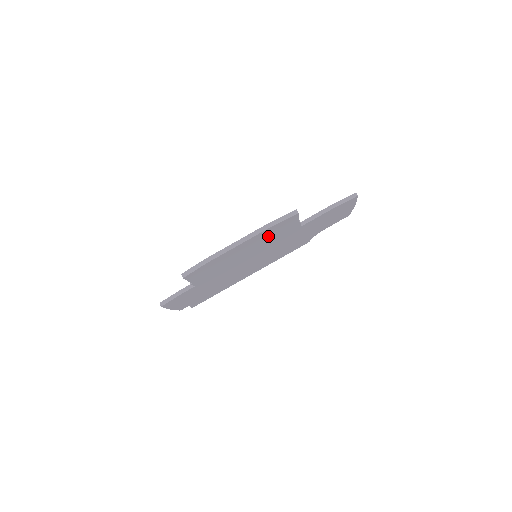
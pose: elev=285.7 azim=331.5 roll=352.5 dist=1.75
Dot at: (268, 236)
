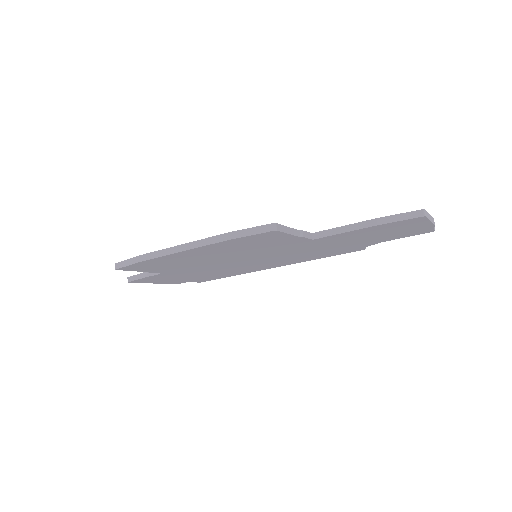
Dot at: (241, 246)
